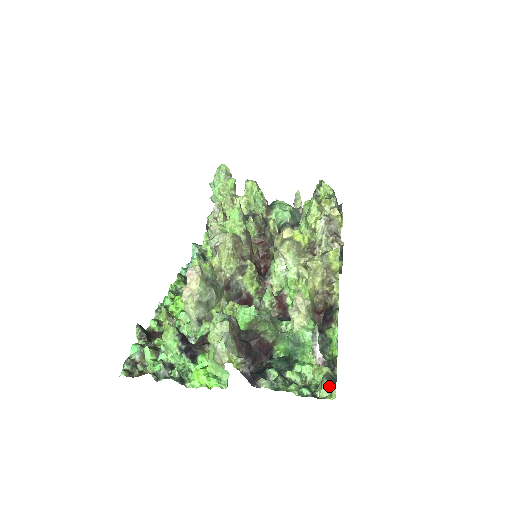
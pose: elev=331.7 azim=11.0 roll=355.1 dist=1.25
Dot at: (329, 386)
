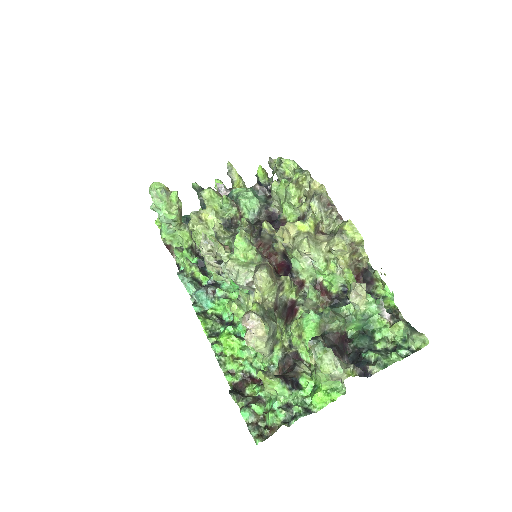
Dot at: (421, 338)
